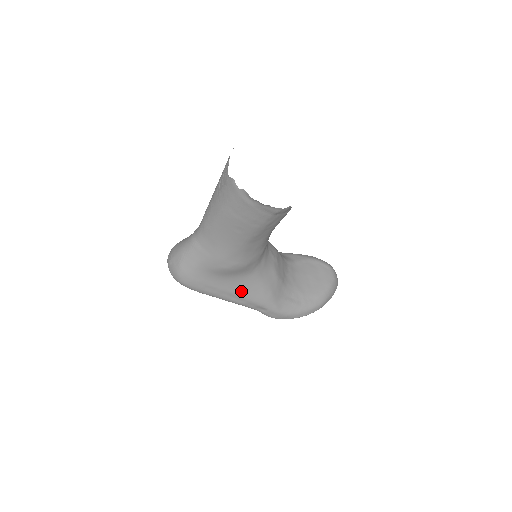
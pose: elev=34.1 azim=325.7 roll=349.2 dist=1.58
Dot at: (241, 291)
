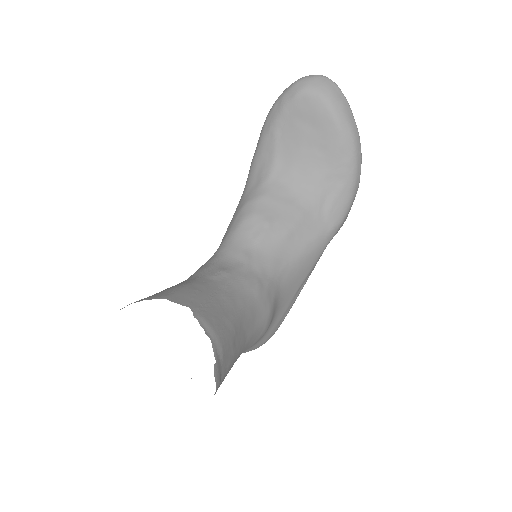
Dot at: (297, 284)
